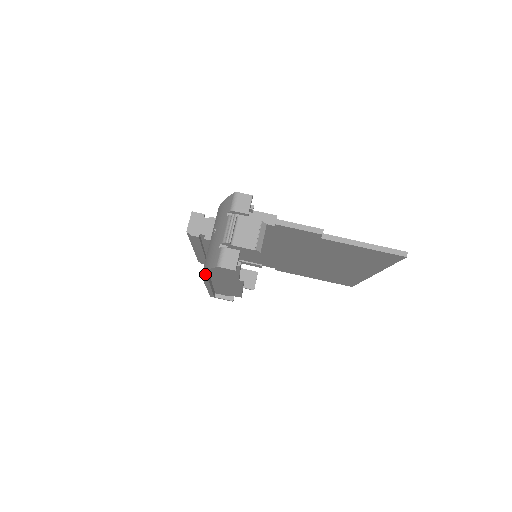
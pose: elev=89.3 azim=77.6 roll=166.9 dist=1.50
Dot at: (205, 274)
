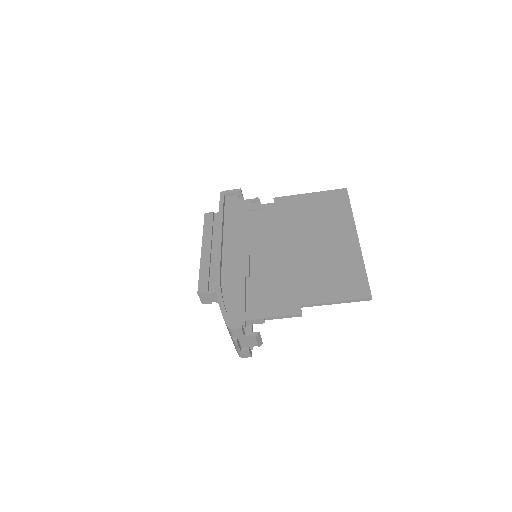
Dot at: occluded
